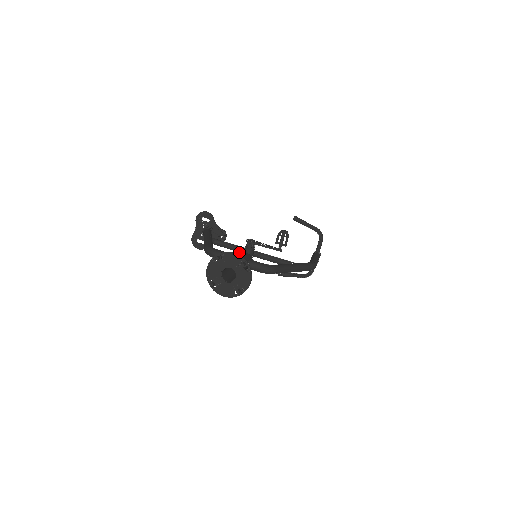
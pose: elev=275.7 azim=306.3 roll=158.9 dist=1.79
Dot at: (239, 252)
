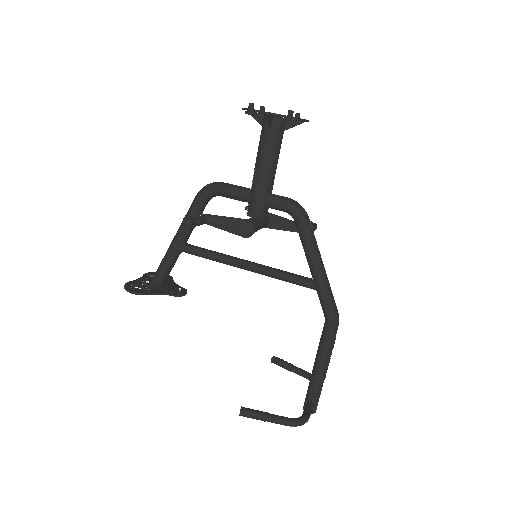
Dot at: occluded
